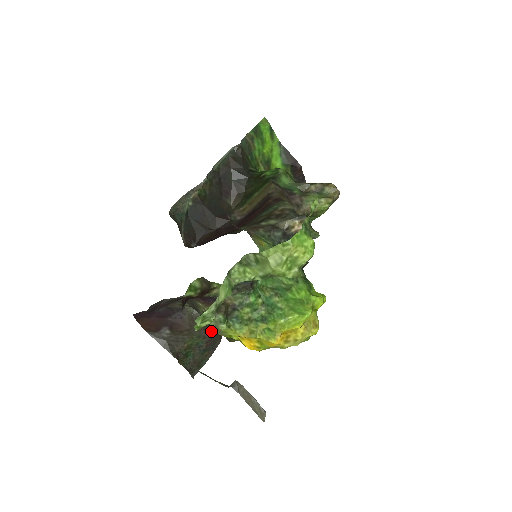
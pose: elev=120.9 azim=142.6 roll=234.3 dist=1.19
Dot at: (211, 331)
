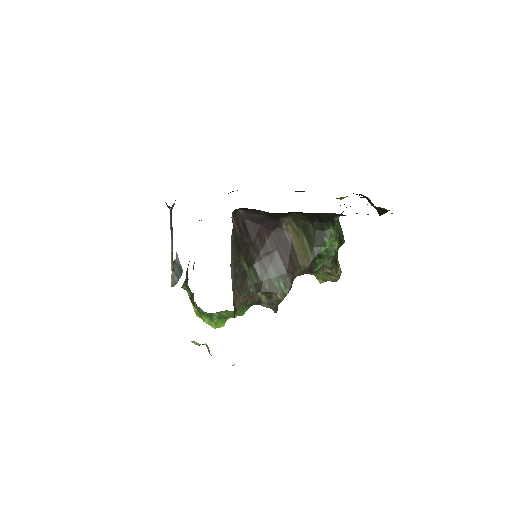
Dot at: occluded
